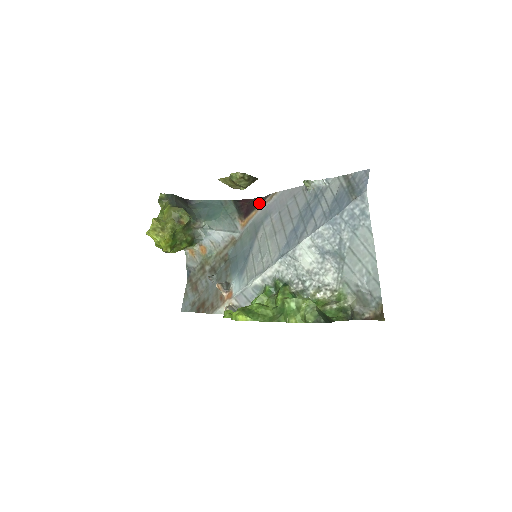
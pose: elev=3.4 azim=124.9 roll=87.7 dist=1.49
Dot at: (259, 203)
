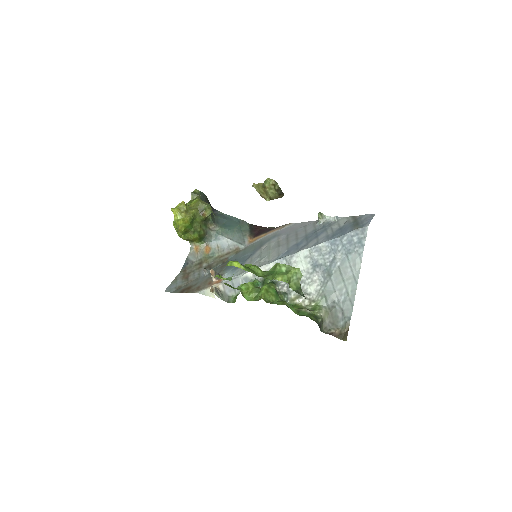
Dot at: (271, 229)
